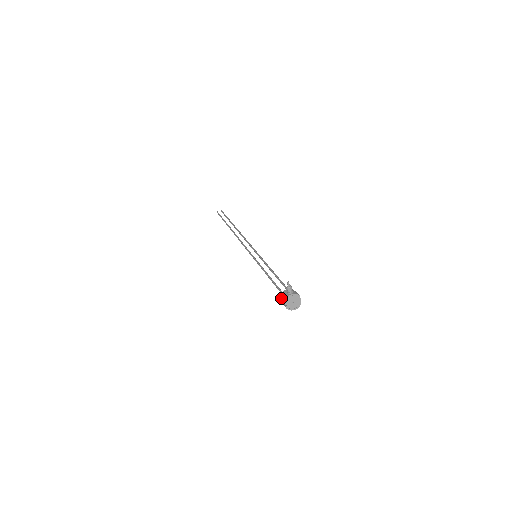
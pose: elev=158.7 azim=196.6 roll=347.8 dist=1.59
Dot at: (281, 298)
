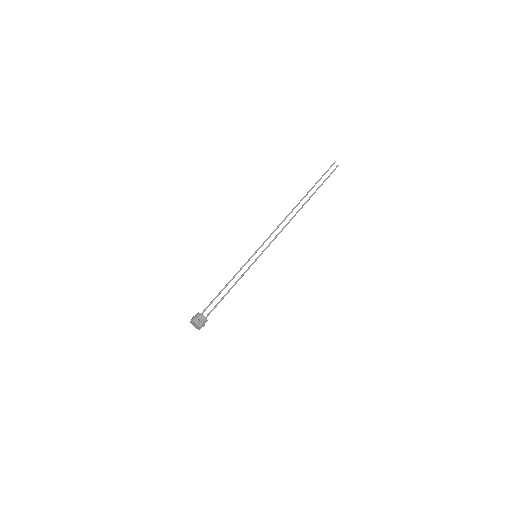
Dot at: (197, 314)
